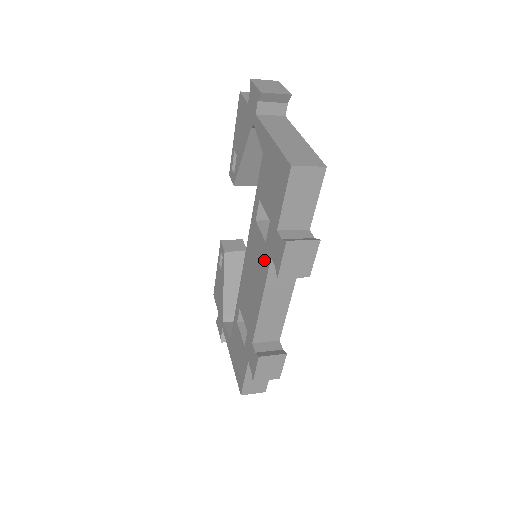
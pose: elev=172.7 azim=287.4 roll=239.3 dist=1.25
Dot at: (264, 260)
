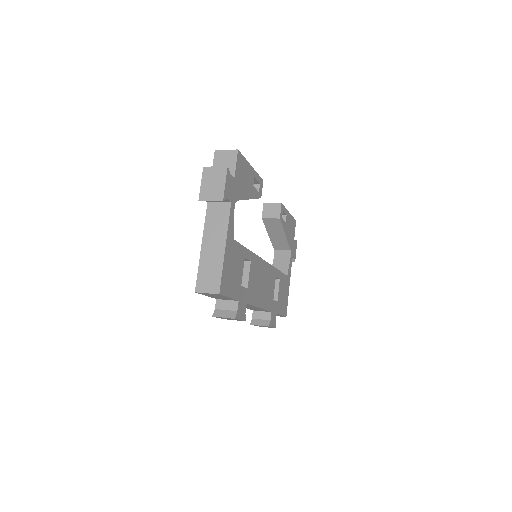
Dot at: occluded
